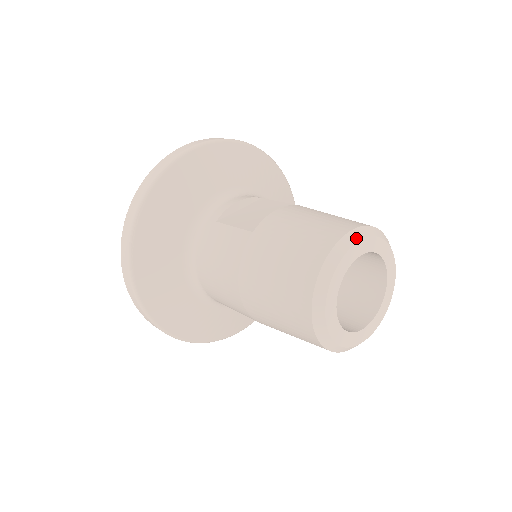
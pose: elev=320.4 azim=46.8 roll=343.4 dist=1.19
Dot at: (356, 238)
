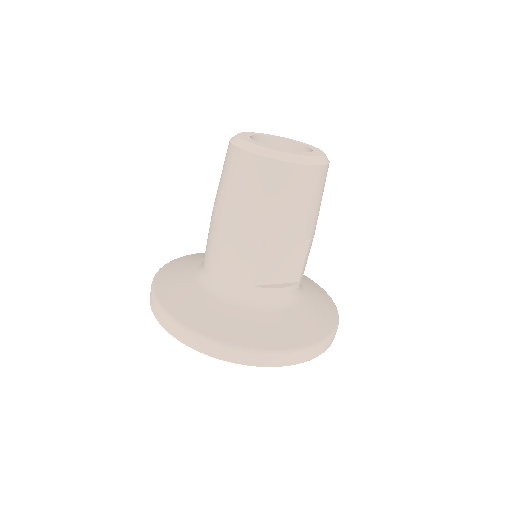
Dot at: occluded
